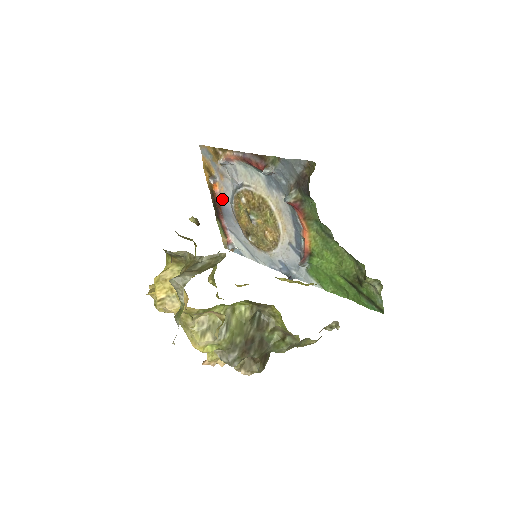
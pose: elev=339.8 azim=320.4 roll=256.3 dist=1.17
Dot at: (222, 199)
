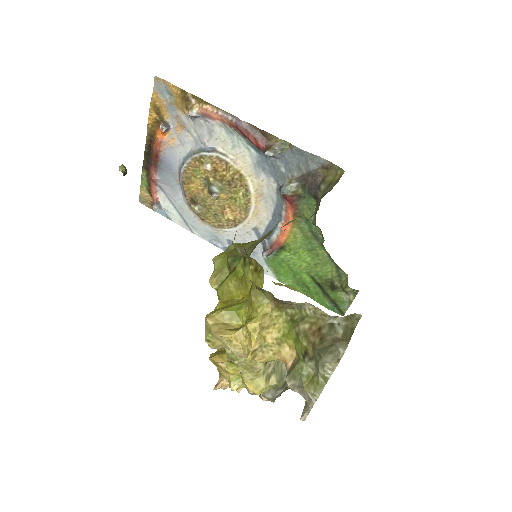
Dot at: (166, 151)
